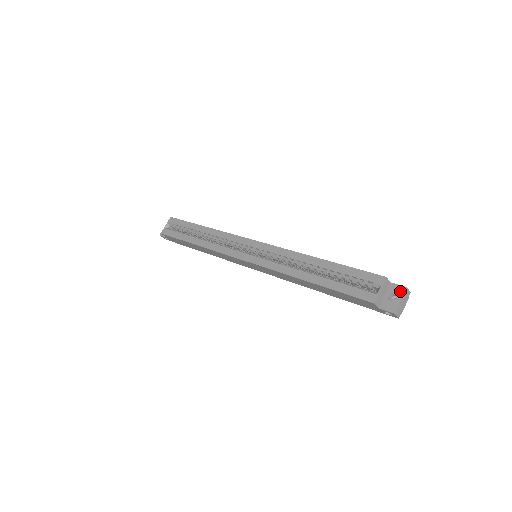
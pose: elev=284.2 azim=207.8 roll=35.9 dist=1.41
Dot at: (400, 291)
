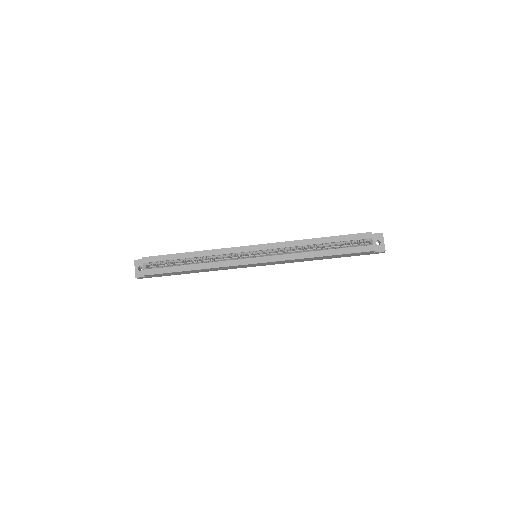
Dot at: (380, 237)
